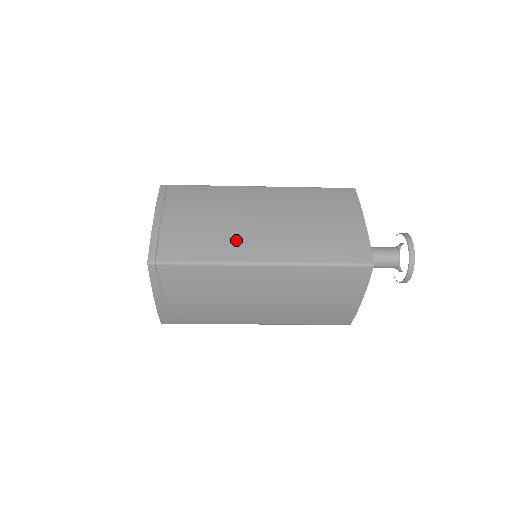
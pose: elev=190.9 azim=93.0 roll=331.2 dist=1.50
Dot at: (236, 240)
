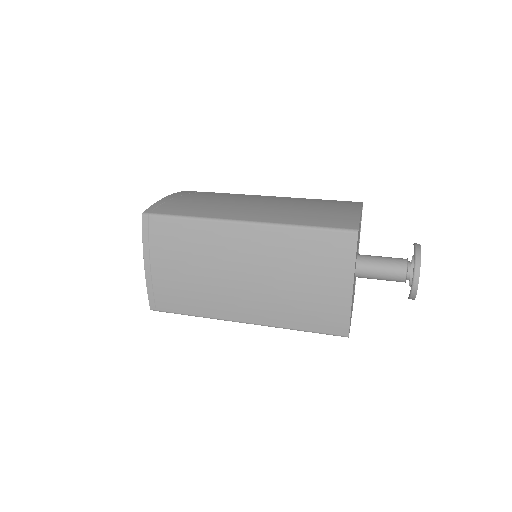
Dot at: (220, 299)
